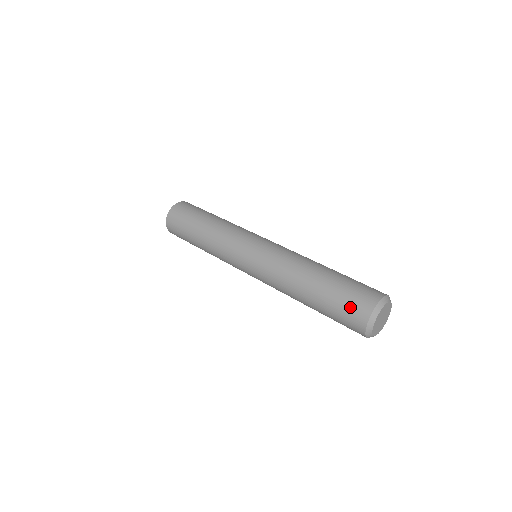
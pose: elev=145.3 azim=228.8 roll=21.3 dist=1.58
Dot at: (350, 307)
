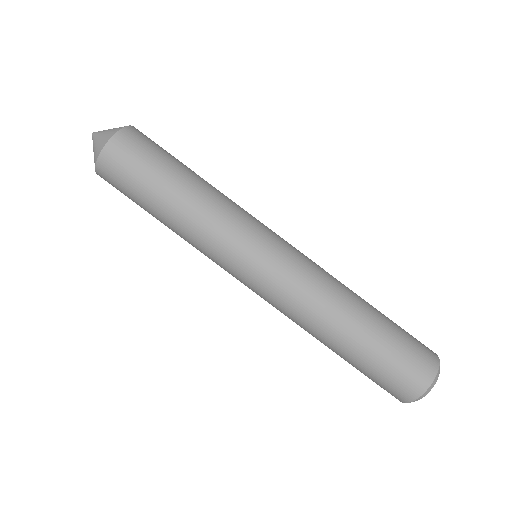
Dot at: occluded
